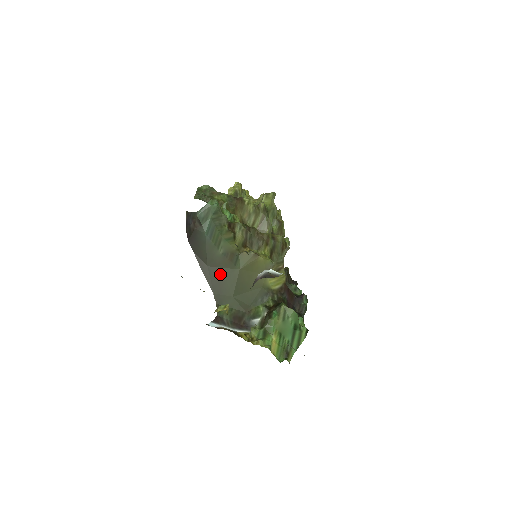
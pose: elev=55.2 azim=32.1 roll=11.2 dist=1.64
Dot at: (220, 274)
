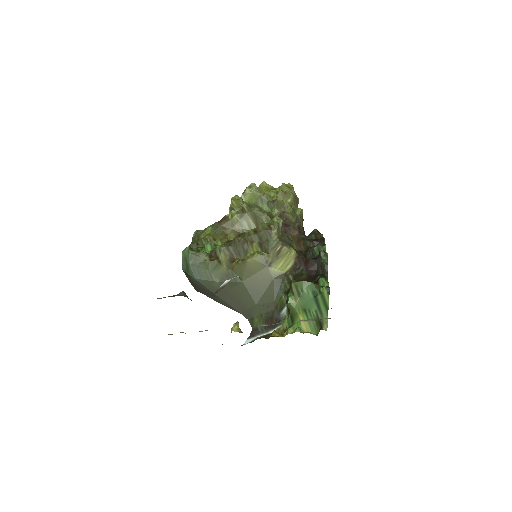
Dot at: (233, 296)
